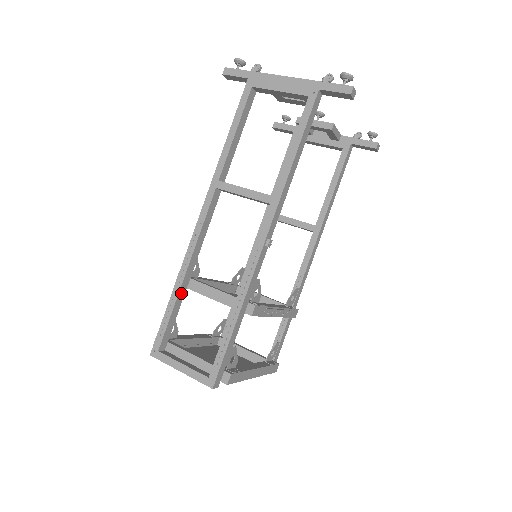
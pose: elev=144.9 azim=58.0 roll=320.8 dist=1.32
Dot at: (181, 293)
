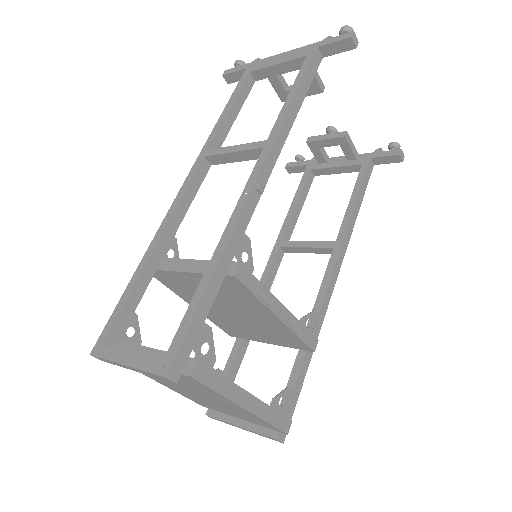
Dot at: (147, 272)
